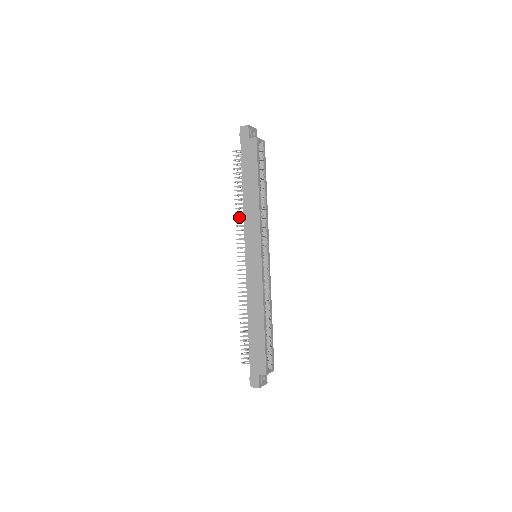
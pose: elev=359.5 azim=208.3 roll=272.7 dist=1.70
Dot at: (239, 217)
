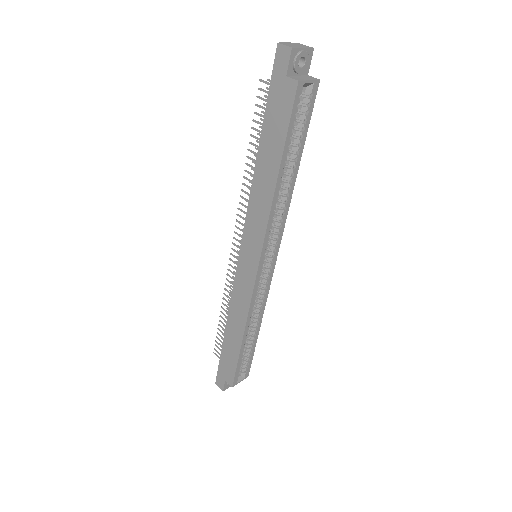
Dot at: occluded
